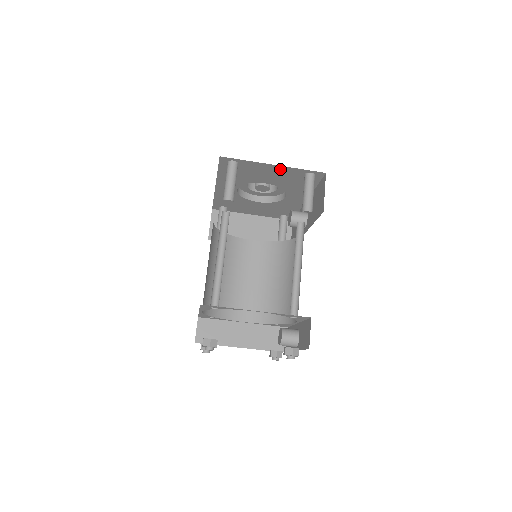
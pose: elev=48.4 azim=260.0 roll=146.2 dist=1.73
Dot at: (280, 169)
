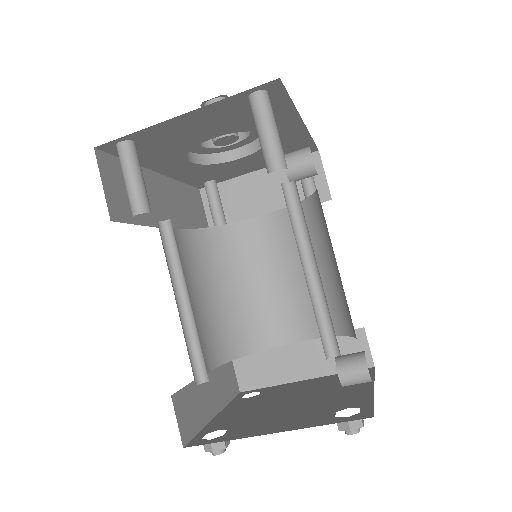
Dot at: (201, 114)
